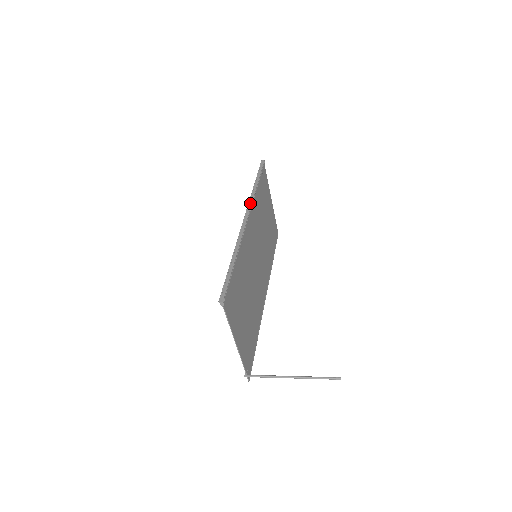
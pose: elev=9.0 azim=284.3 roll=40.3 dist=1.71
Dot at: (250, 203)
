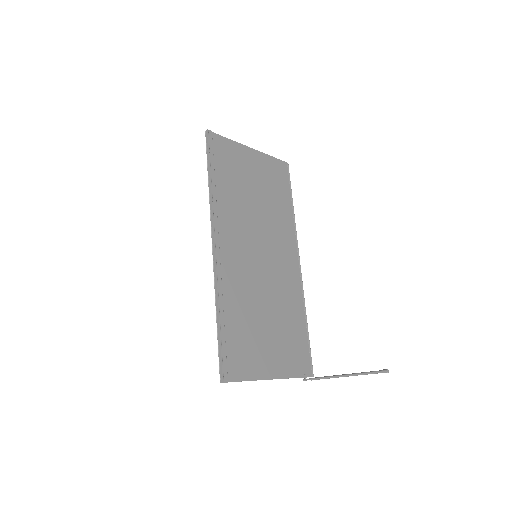
Dot at: (211, 219)
